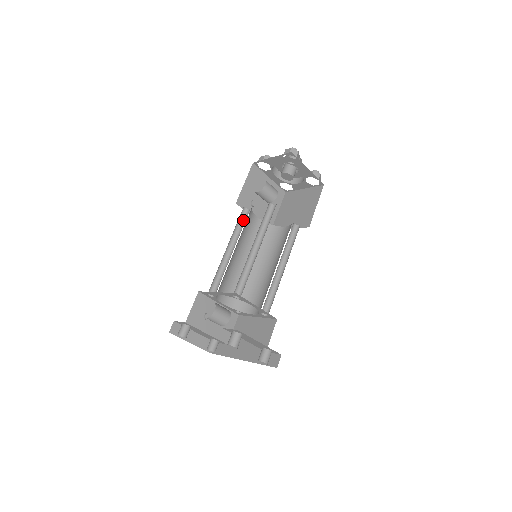
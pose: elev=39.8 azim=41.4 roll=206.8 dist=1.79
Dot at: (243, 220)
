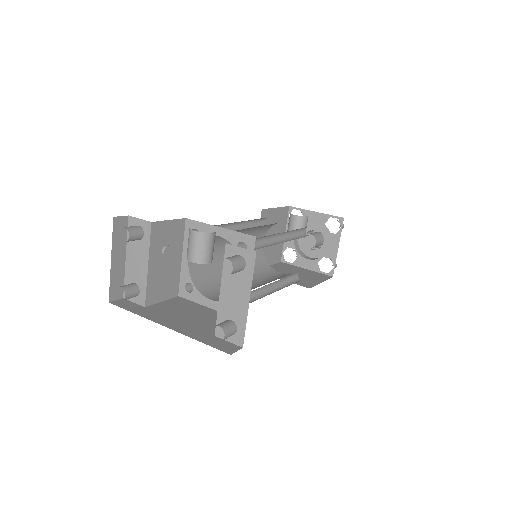
Dot at: (258, 225)
